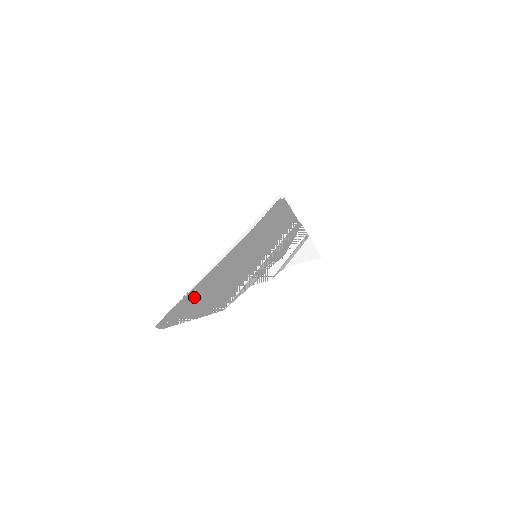
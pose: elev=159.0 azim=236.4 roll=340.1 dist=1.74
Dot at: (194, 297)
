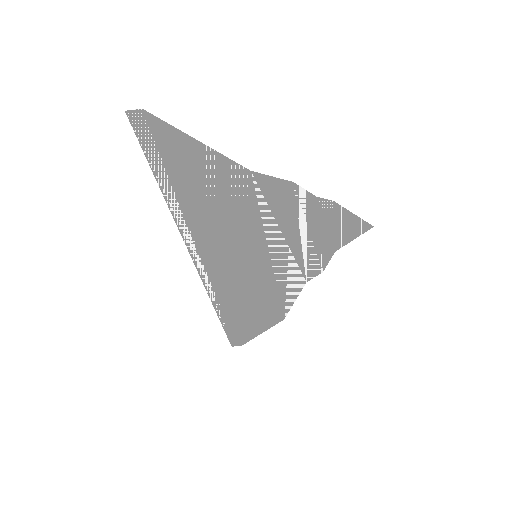
Dot at: (180, 183)
